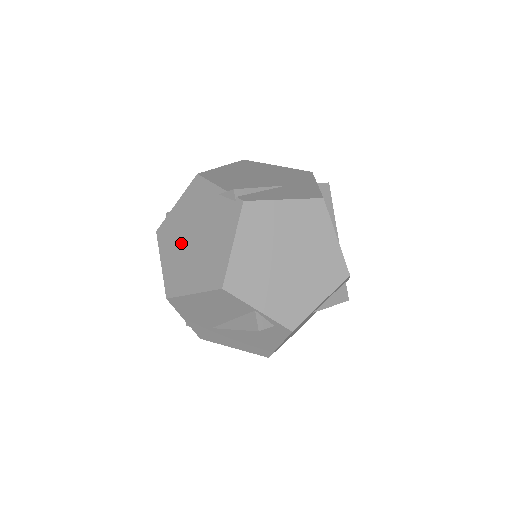
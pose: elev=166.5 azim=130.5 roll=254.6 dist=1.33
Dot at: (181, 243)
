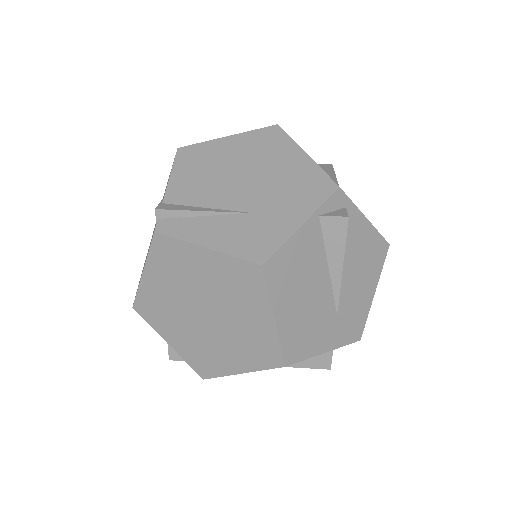
Dot at: occluded
